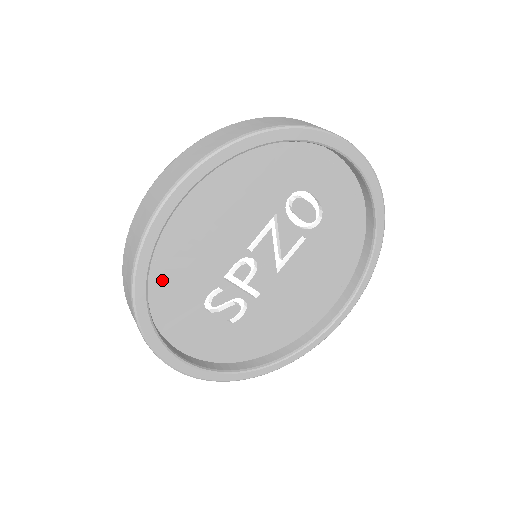
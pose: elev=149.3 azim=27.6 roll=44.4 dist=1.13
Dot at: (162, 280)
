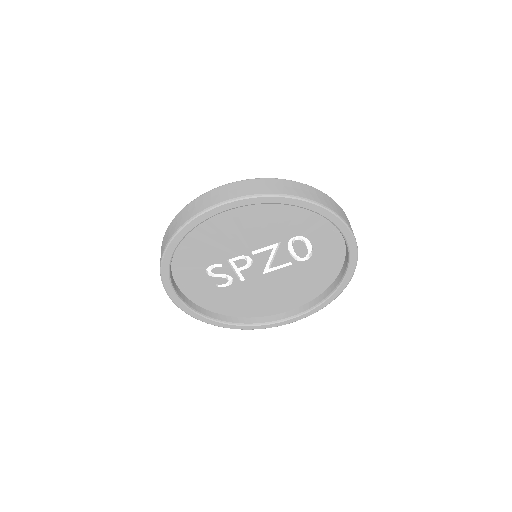
Dot at: (190, 243)
